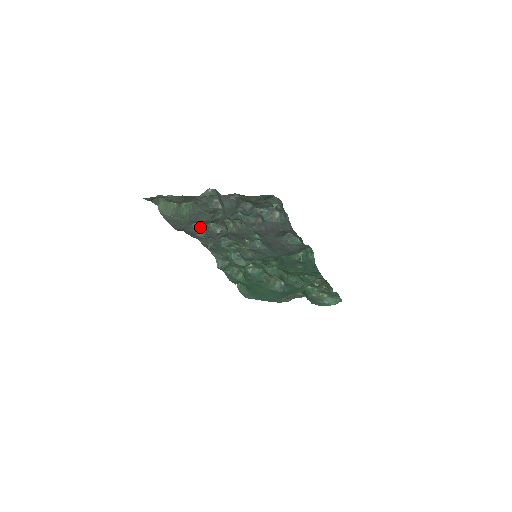
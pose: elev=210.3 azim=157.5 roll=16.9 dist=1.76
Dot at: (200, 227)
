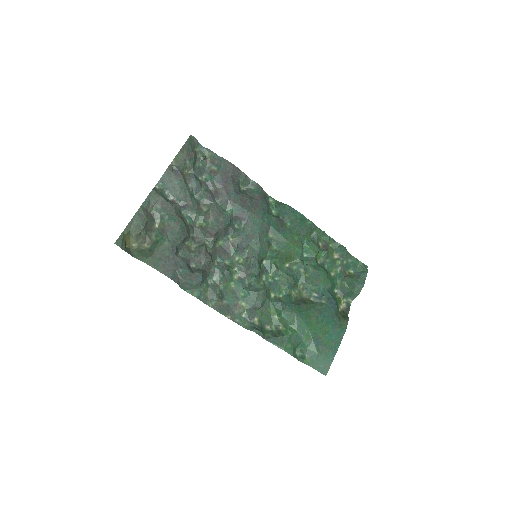
Dot at: (188, 261)
